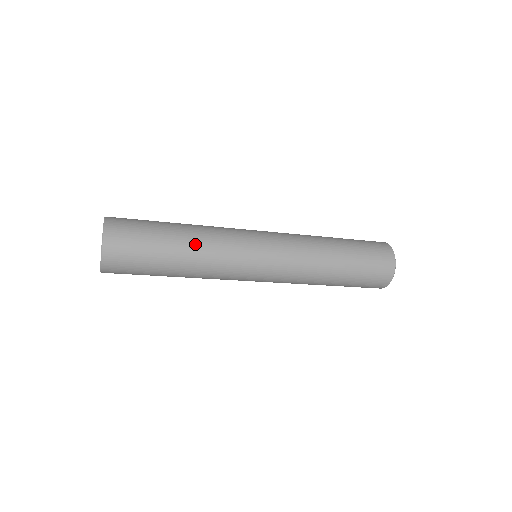
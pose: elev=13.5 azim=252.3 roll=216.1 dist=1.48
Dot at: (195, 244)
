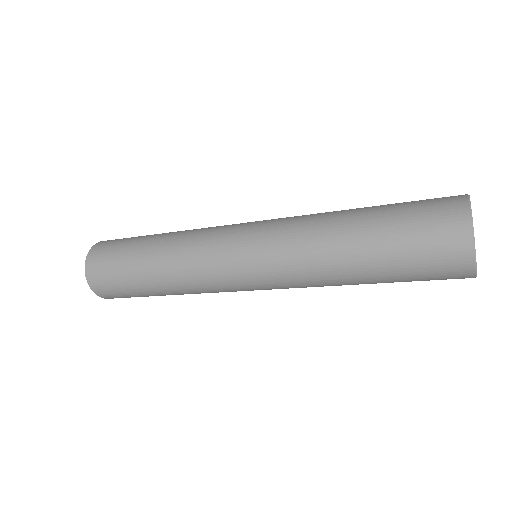
Dot at: (169, 285)
